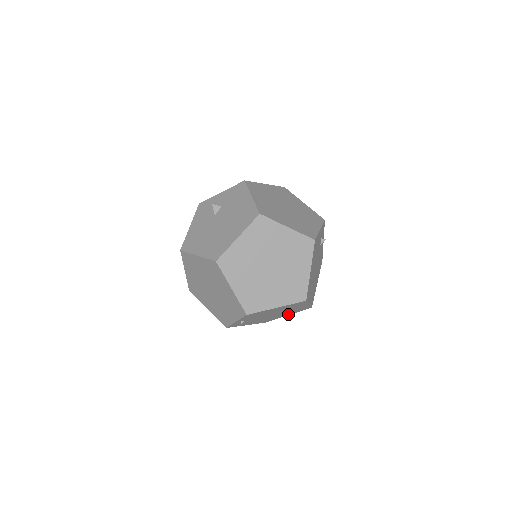
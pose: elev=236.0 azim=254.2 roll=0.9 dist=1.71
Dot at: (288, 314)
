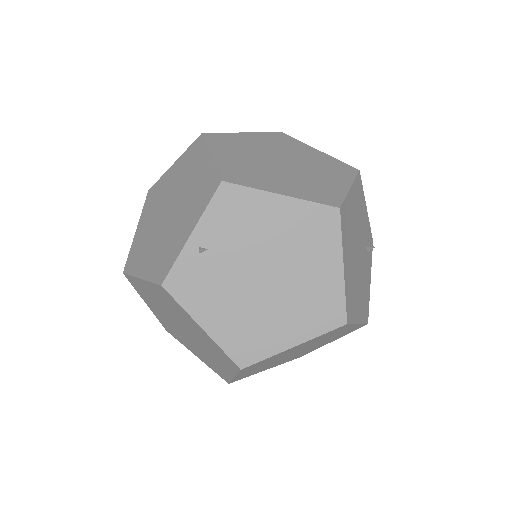
Dot at: (294, 335)
